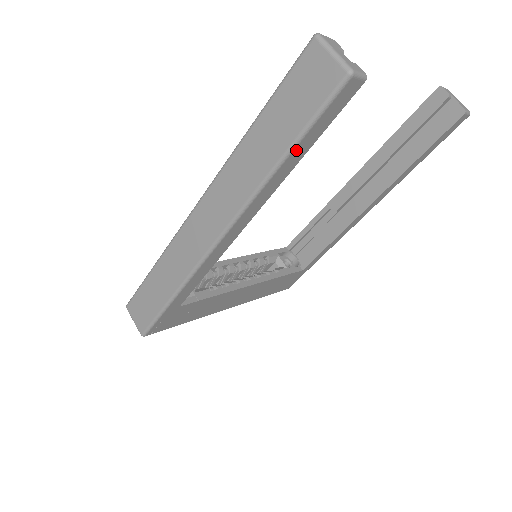
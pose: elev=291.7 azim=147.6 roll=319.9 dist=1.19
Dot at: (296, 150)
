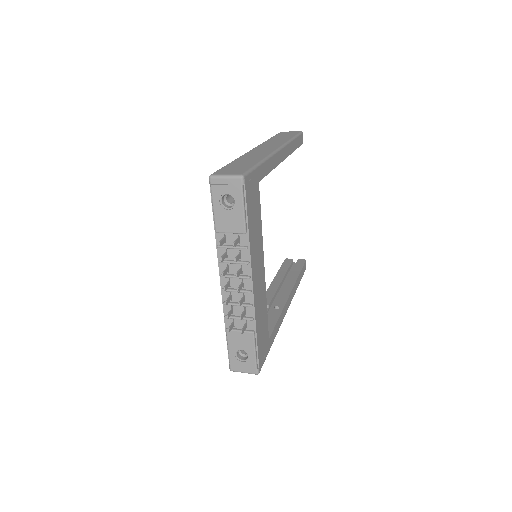
Dot at: (295, 141)
